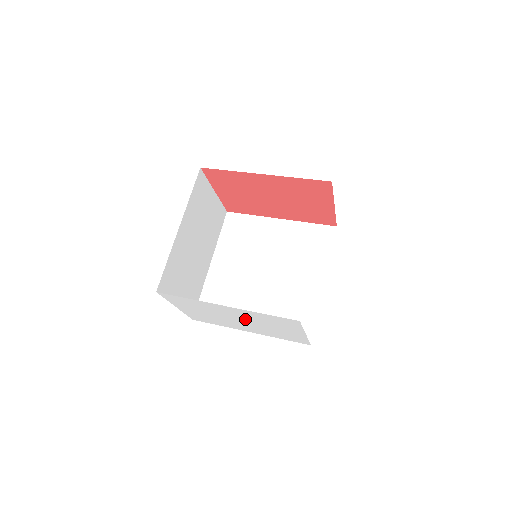
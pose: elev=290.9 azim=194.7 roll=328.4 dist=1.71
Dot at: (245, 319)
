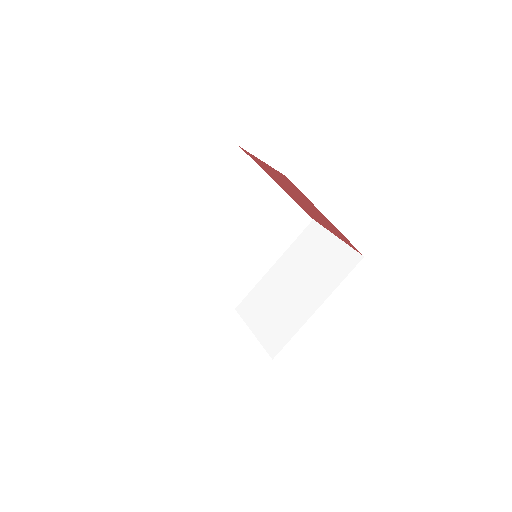
Dot at: occluded
